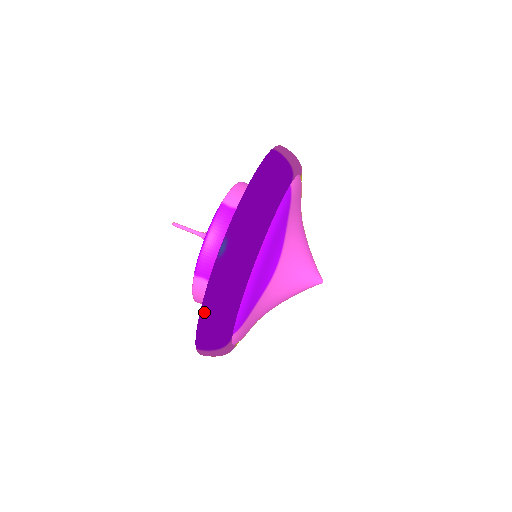
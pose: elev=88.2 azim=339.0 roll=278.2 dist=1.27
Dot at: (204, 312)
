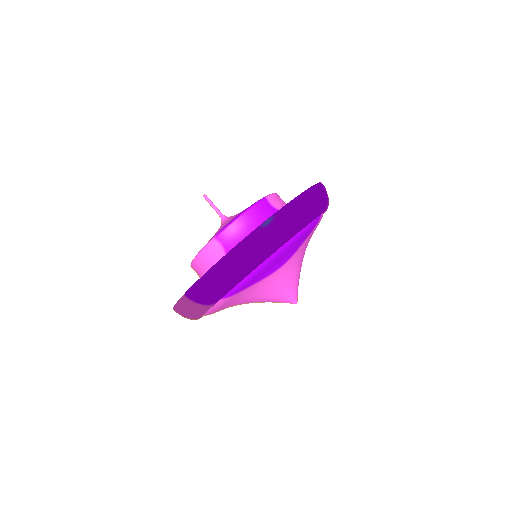
Dot at: (222, 263)
